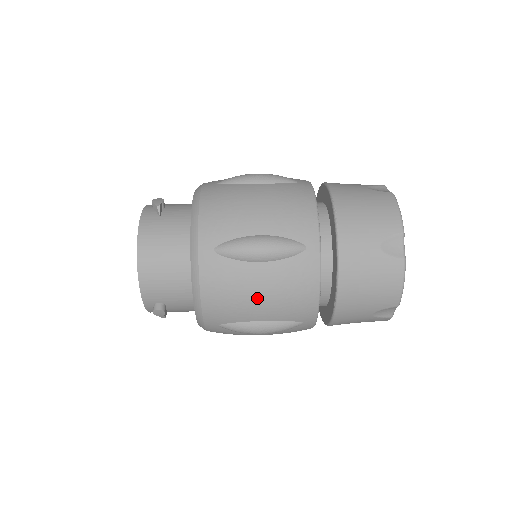
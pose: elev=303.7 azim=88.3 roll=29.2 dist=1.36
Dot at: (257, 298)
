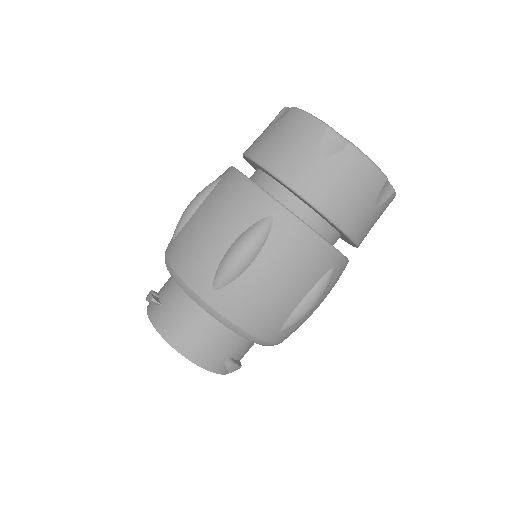
Dot at: (280, 288)
